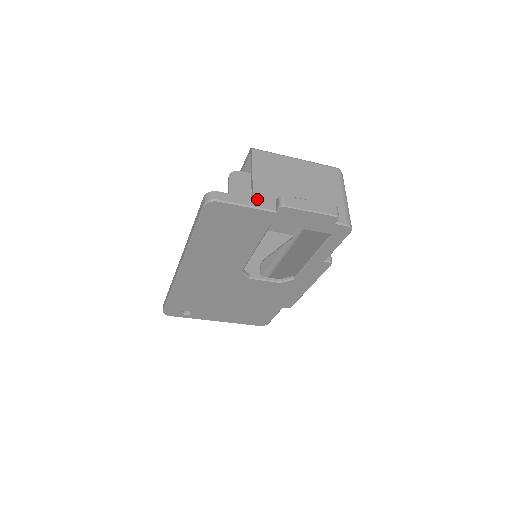
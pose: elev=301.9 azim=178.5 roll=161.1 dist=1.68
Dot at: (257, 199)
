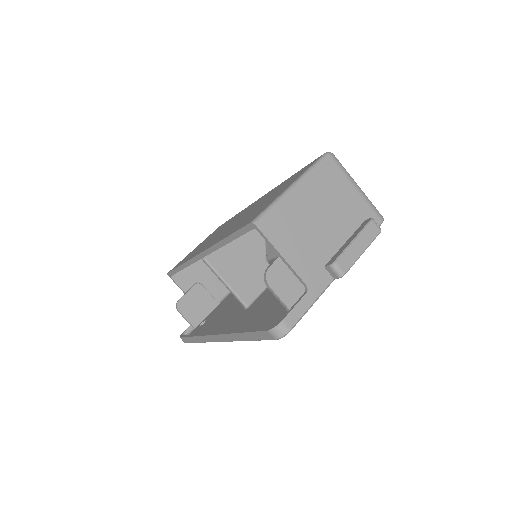
Dot at: (313, 286)
